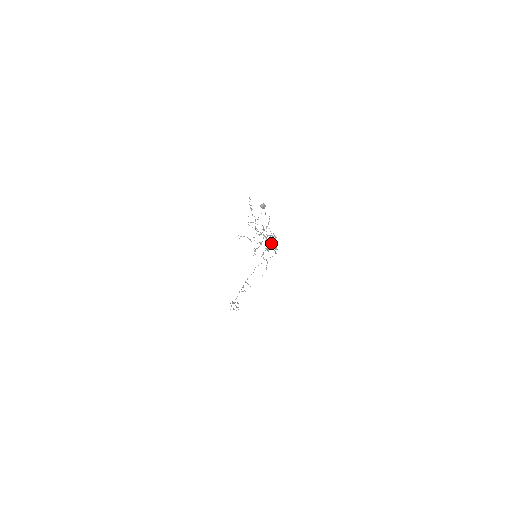
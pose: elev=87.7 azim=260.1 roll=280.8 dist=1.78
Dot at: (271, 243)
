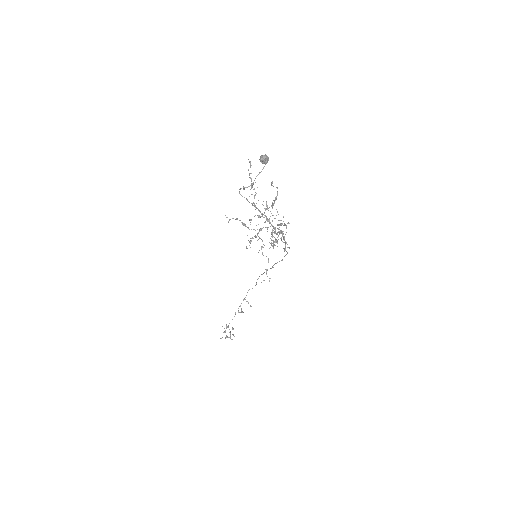
Dot at: (279, 234)
